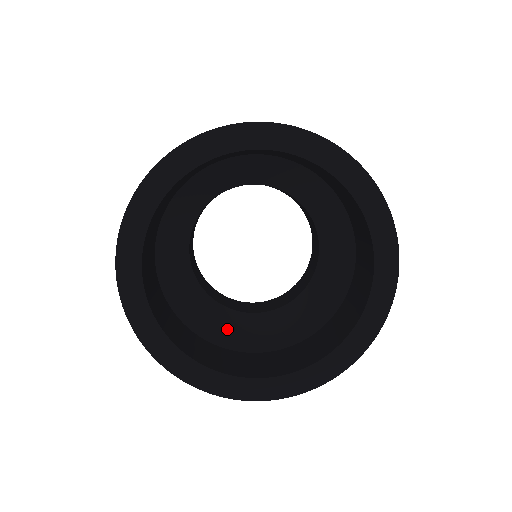
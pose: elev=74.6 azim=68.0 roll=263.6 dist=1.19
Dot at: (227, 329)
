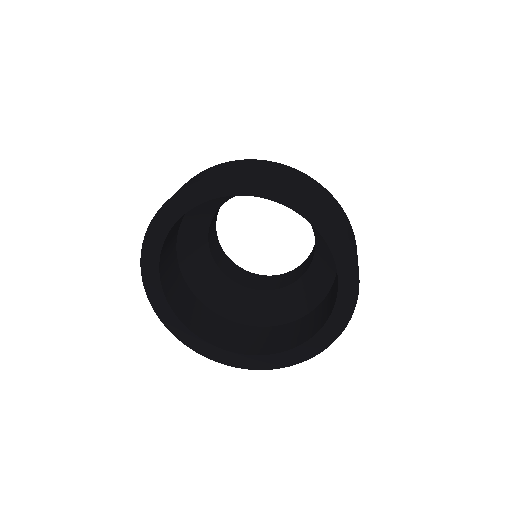
Dot at: (249, 308)
